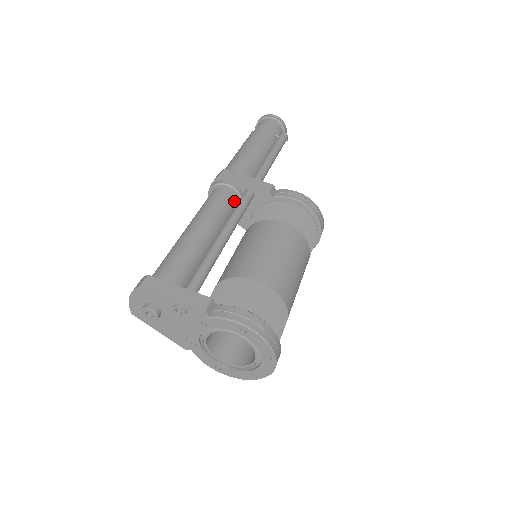
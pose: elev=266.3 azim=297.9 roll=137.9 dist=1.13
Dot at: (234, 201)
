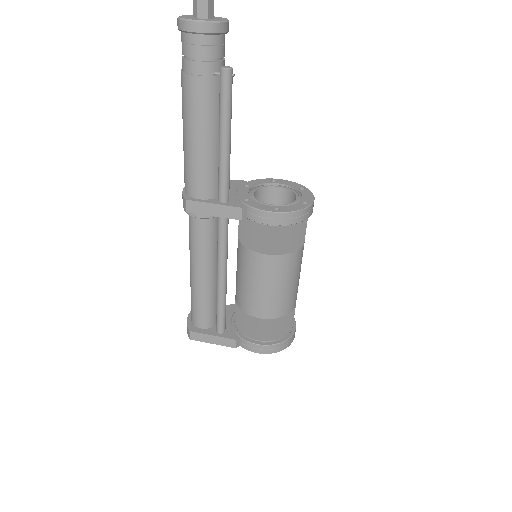
Dot at: (213, 223)
